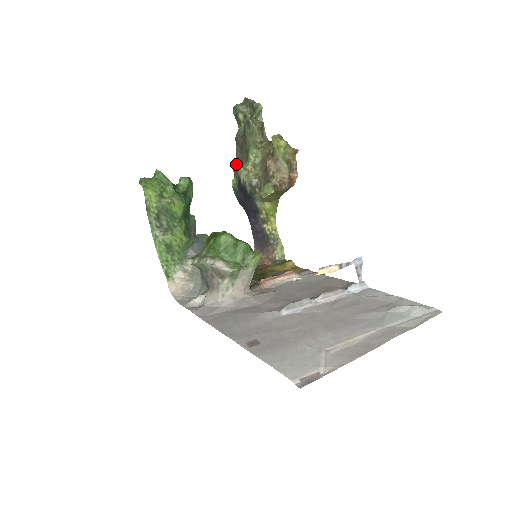
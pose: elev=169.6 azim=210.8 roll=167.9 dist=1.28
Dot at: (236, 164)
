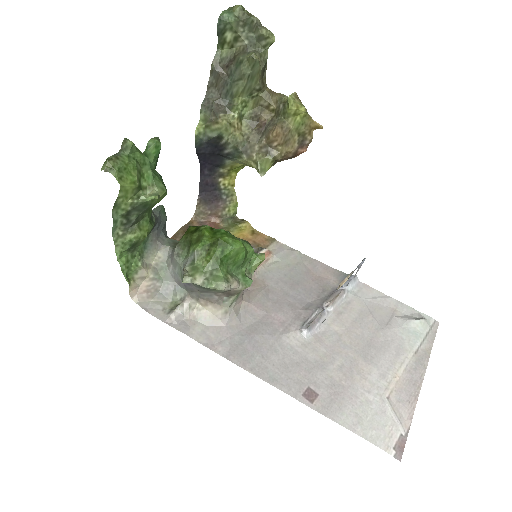
Dot at: (212, 109)
